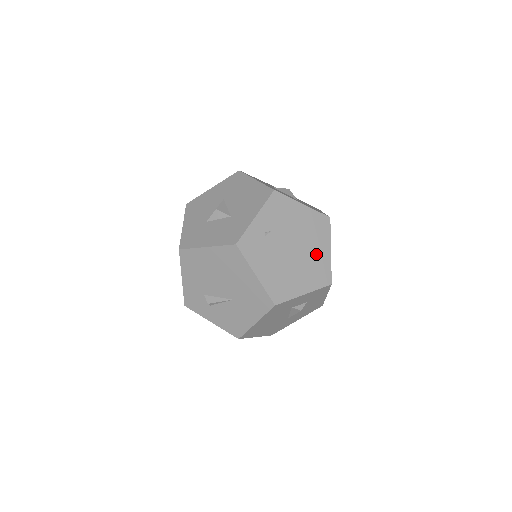
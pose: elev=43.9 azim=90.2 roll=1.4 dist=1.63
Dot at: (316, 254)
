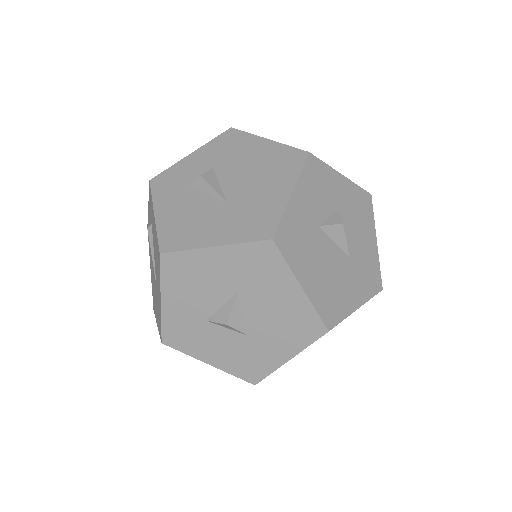
Dot at: occluded
